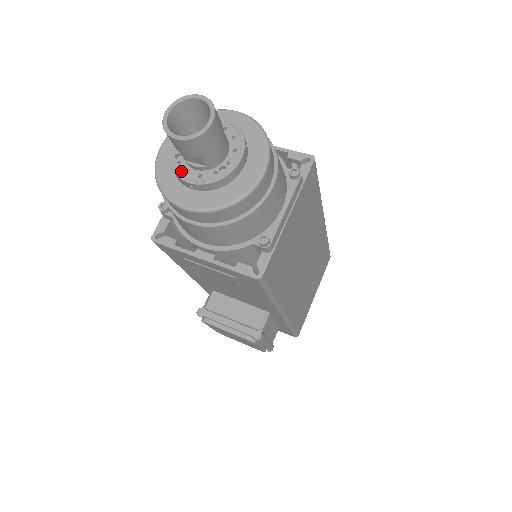
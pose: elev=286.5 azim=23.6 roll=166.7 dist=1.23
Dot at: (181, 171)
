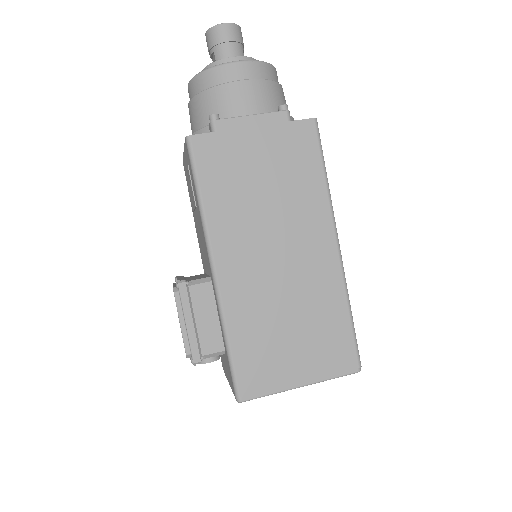
Dot at: occluded
